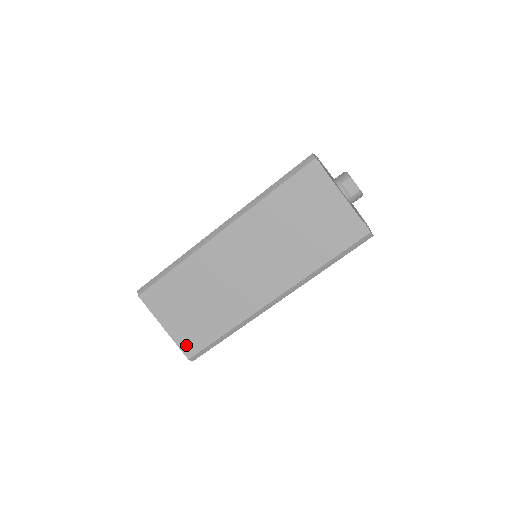
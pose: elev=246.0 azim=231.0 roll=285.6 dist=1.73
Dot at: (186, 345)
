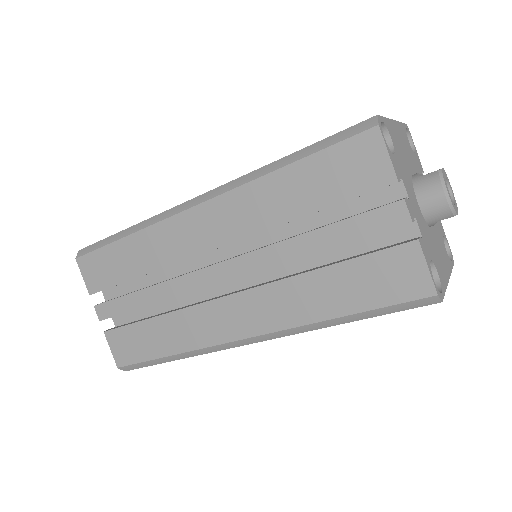
Dot at: occluded
